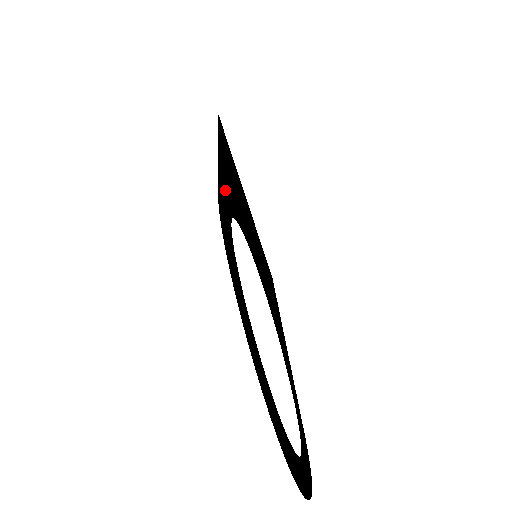
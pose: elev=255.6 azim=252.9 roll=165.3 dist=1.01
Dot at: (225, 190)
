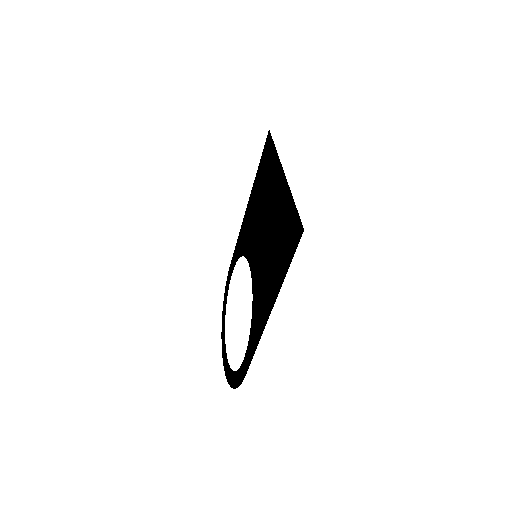
Dot at: (253, 346)
